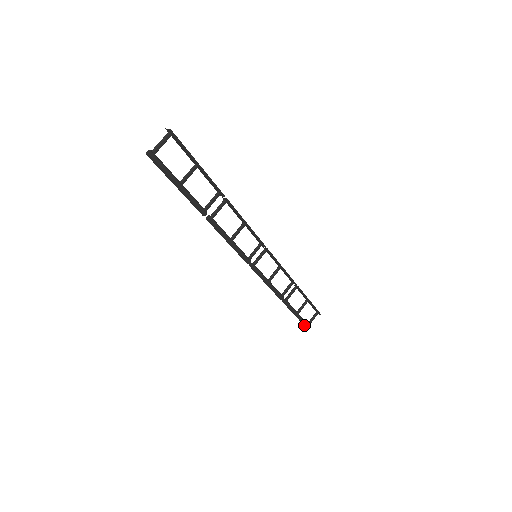
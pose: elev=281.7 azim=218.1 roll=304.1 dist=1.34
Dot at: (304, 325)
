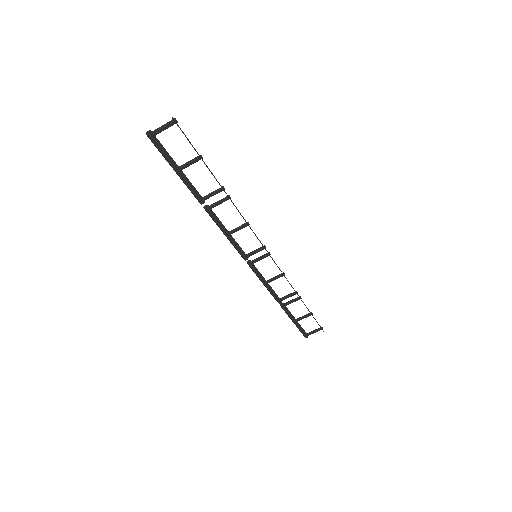
Dot at: (302, 333)
